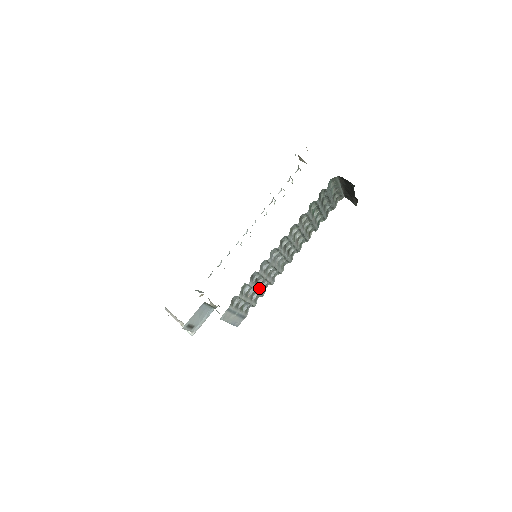
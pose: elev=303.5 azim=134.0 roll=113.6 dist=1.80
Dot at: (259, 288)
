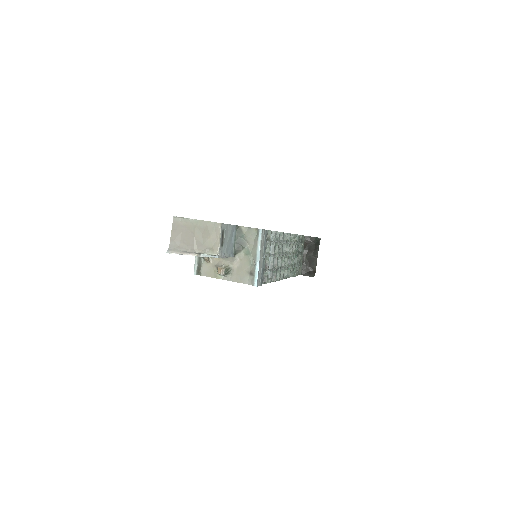
Dot at: occluded
